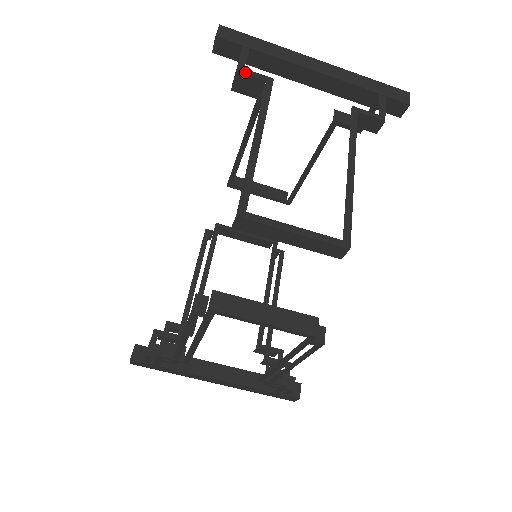
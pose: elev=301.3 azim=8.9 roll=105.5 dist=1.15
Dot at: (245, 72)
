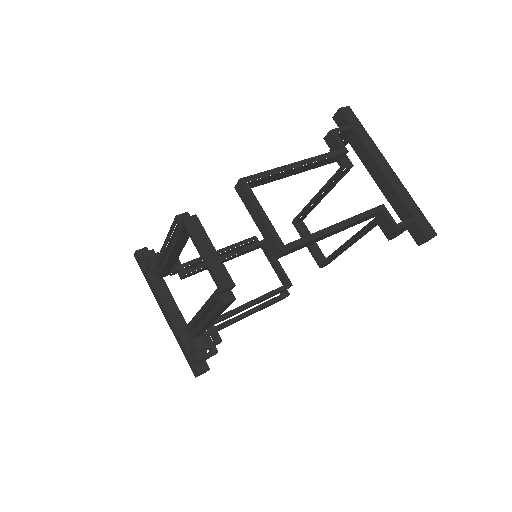
Dot at: (334, 135)
